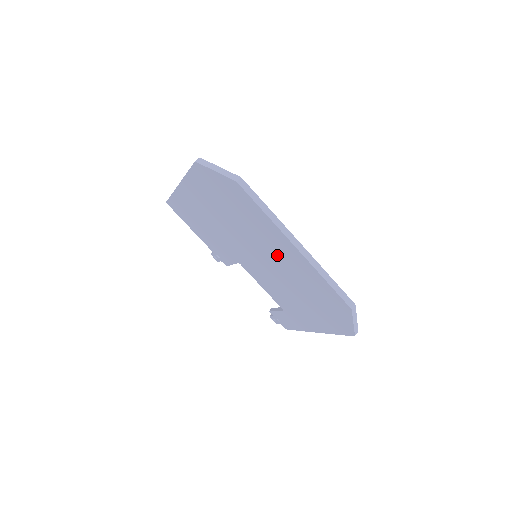
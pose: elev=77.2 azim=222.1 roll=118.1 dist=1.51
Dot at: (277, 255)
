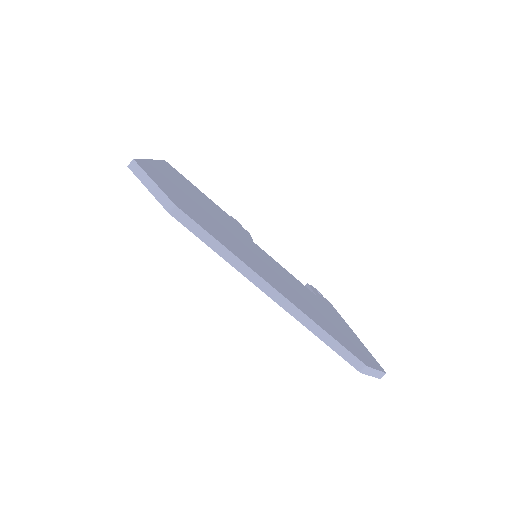
Dot at: occluded
